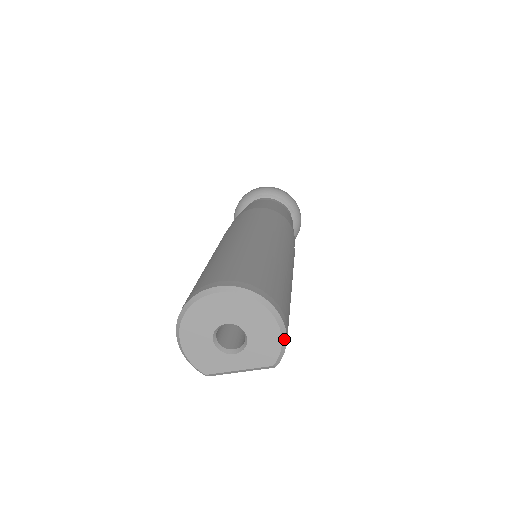
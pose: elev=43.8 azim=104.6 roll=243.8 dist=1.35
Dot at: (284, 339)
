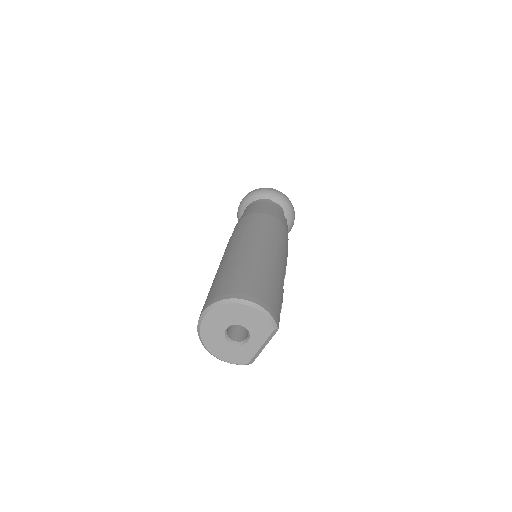
Dot at: (263, 311)
